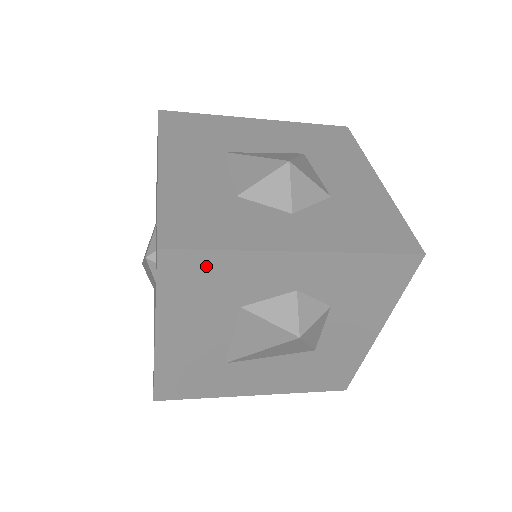
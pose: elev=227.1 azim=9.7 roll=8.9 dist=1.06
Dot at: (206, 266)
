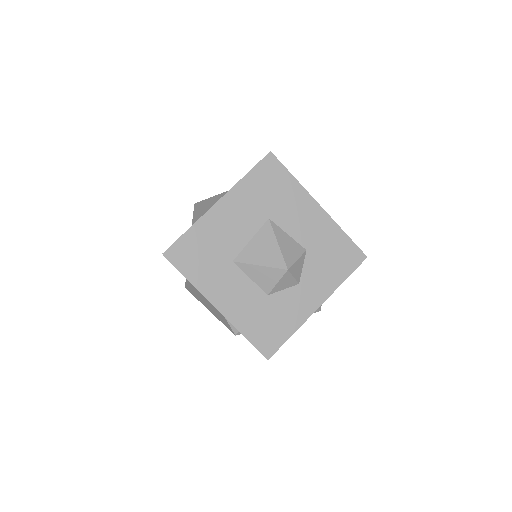
Dot at: occluded
